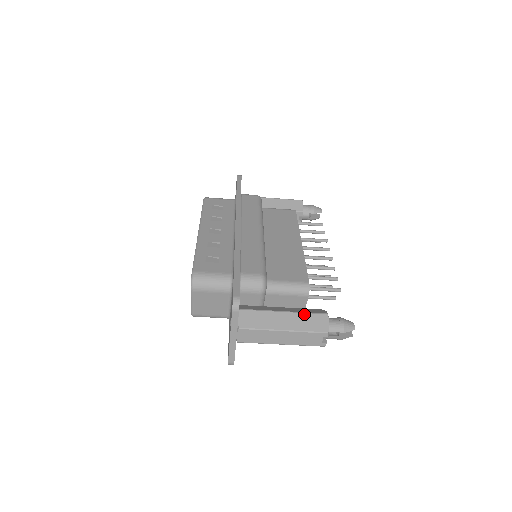
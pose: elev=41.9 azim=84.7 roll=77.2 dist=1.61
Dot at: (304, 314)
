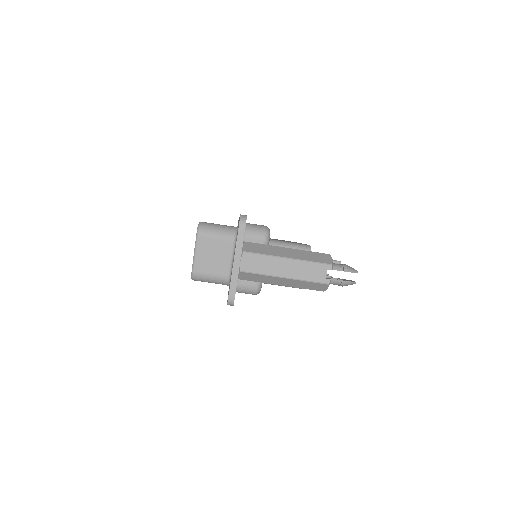
Dot at: (307, 251)
